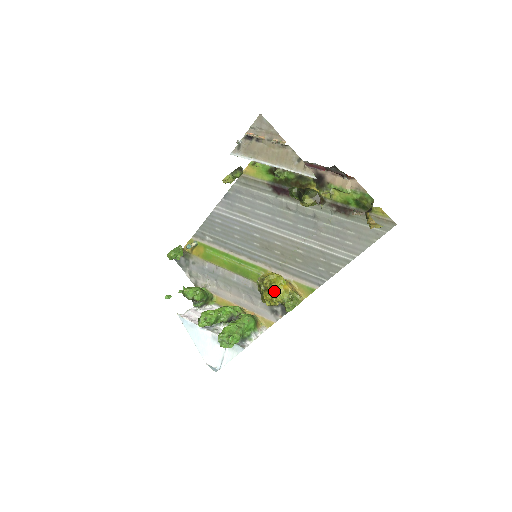
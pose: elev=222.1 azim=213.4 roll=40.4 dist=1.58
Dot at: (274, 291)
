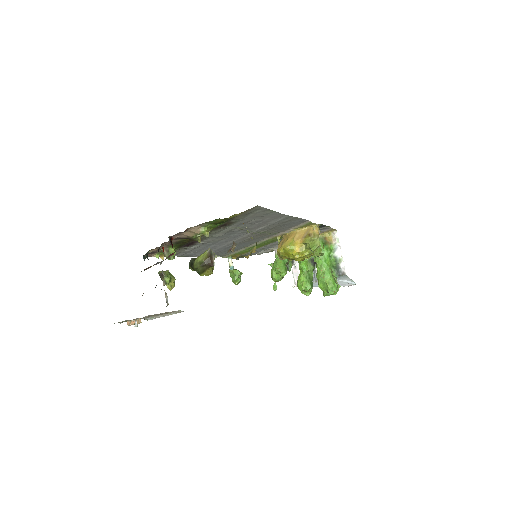
Dot at: (298, 259)
